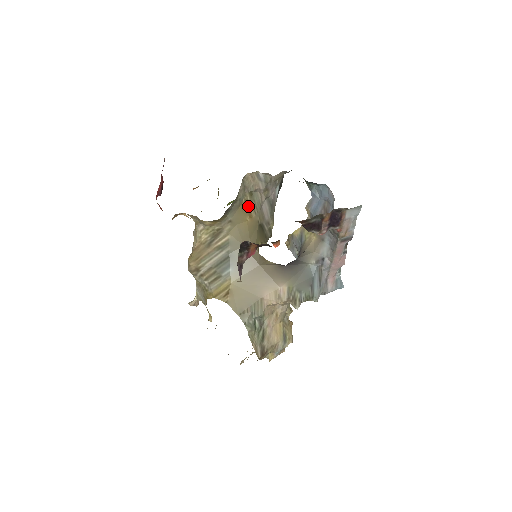
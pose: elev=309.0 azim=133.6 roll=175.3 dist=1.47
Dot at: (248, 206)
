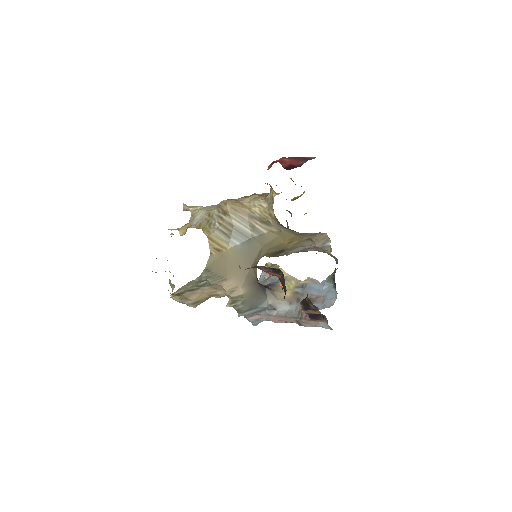
Dot at: (298, 239)
